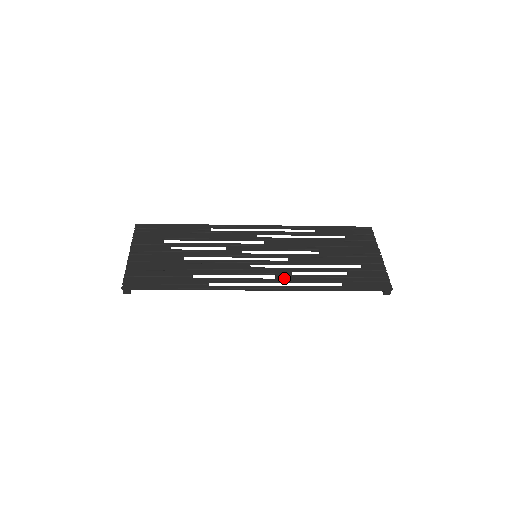
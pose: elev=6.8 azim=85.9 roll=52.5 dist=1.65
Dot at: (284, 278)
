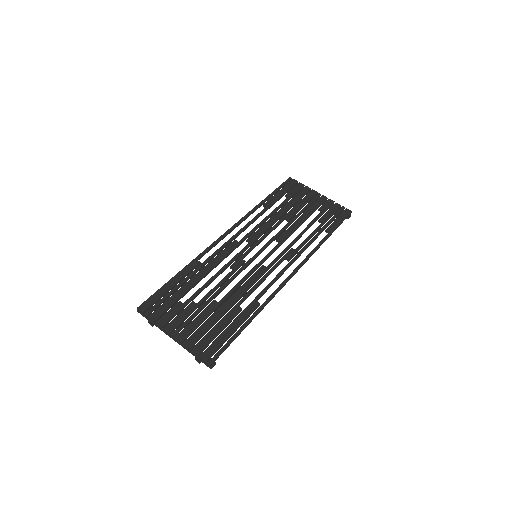
Dot at: (293, 256)
